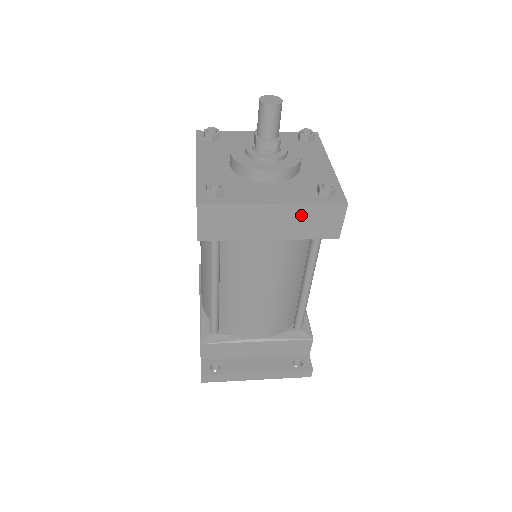
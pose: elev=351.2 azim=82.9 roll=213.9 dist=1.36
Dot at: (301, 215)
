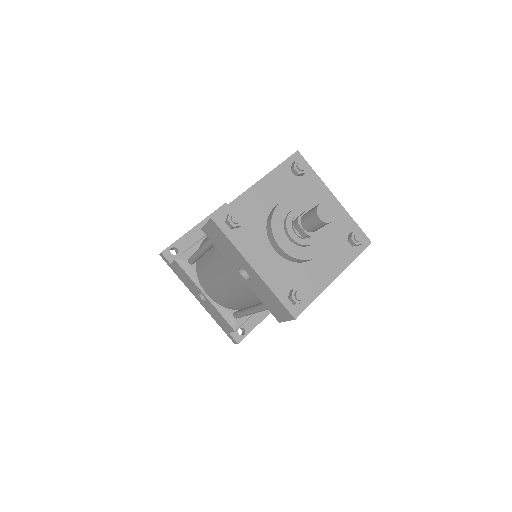
Dot at: occluded
